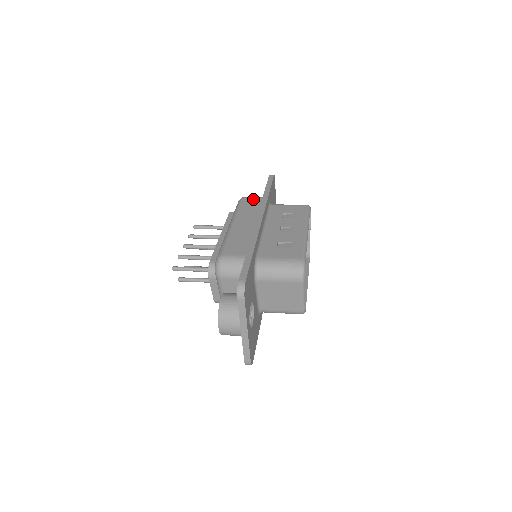
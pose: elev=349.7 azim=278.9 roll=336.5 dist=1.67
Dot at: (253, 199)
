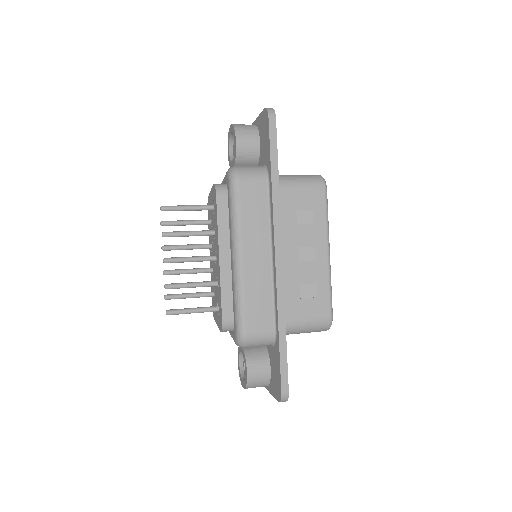
Dot at: (254, 185)
